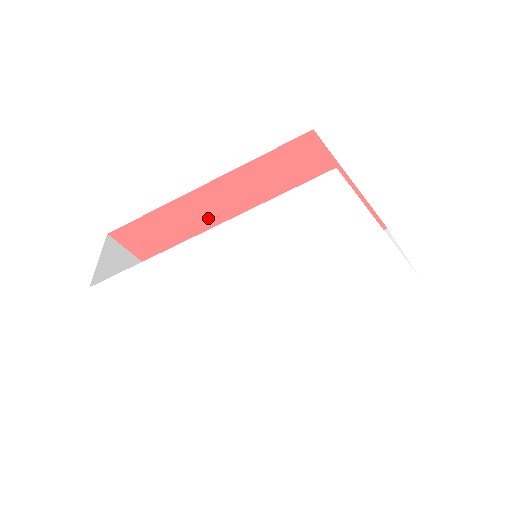
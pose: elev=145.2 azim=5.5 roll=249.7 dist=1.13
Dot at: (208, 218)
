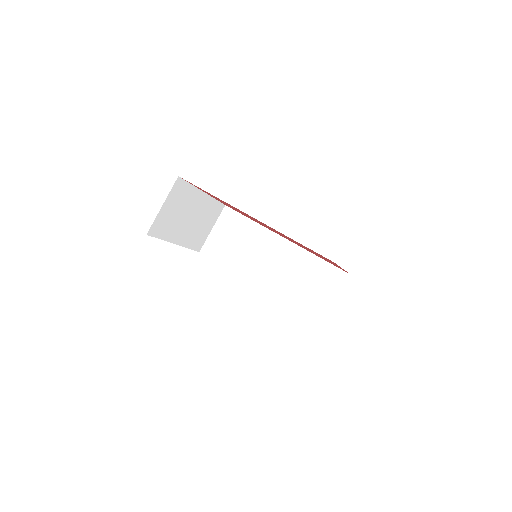
Dot at: occluded
